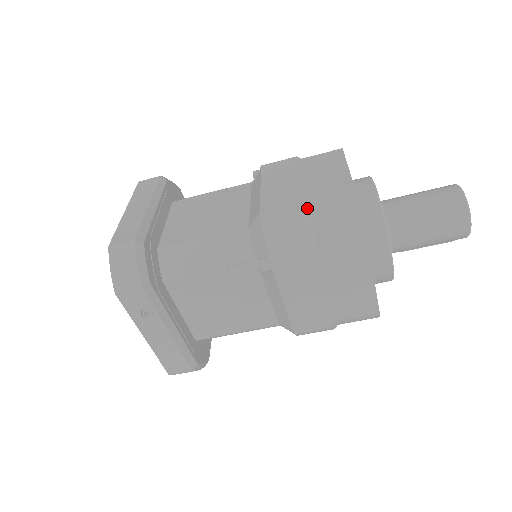
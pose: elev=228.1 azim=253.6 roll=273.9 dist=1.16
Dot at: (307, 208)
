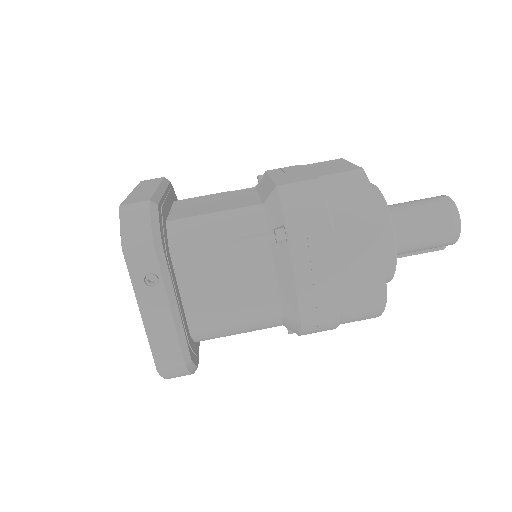
Dot at: (321, 184)
